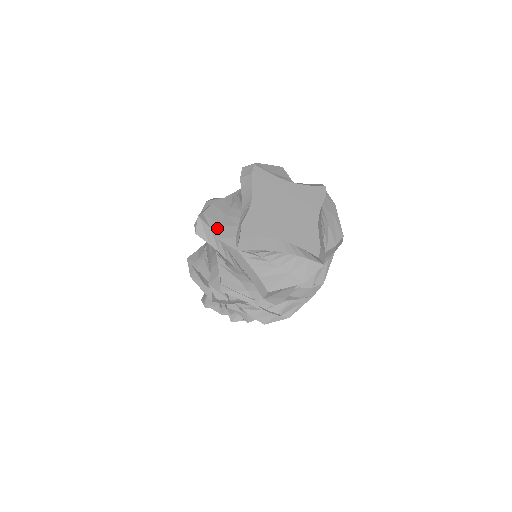
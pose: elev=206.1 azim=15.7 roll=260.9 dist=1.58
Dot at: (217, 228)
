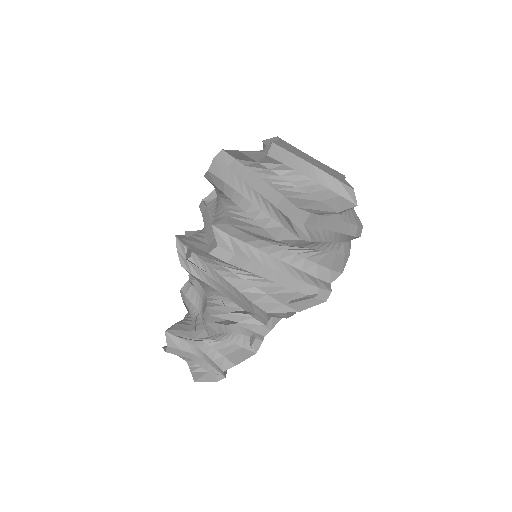
Dot at: occluded
